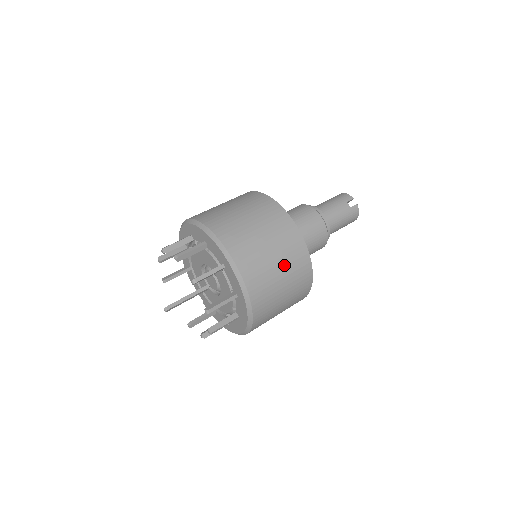
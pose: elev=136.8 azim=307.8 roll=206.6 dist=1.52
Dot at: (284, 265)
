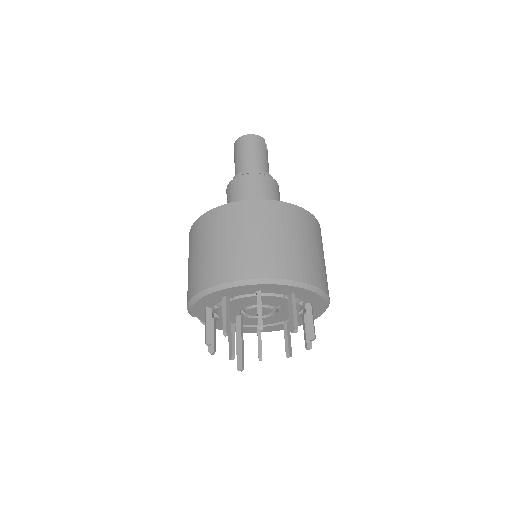
Dot at: occluded
